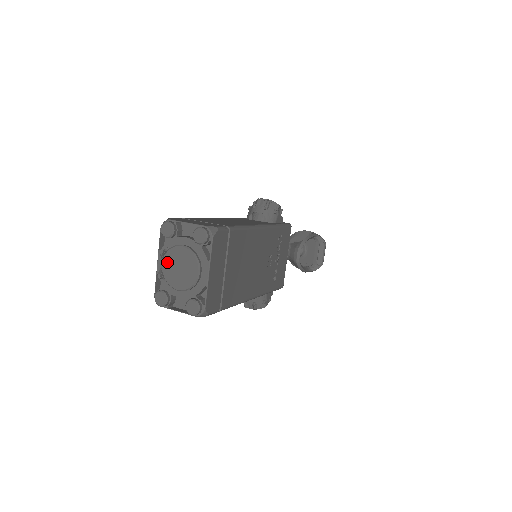
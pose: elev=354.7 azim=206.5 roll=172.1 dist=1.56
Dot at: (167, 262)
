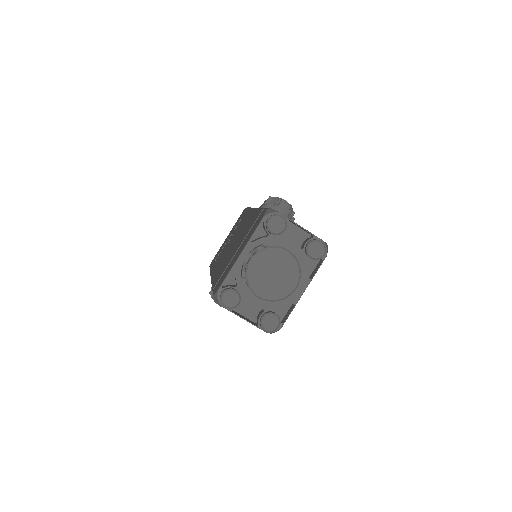
Dot at: (259, 261)
